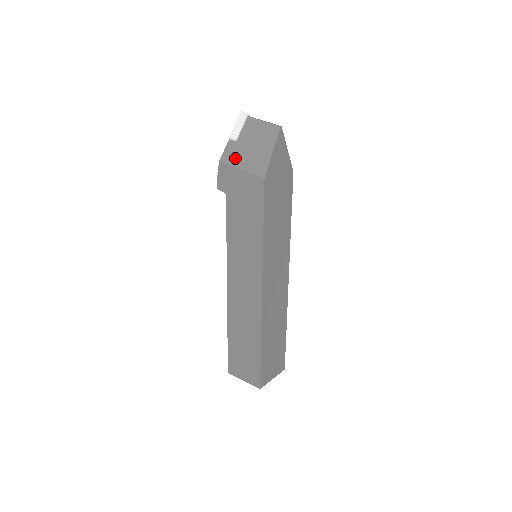
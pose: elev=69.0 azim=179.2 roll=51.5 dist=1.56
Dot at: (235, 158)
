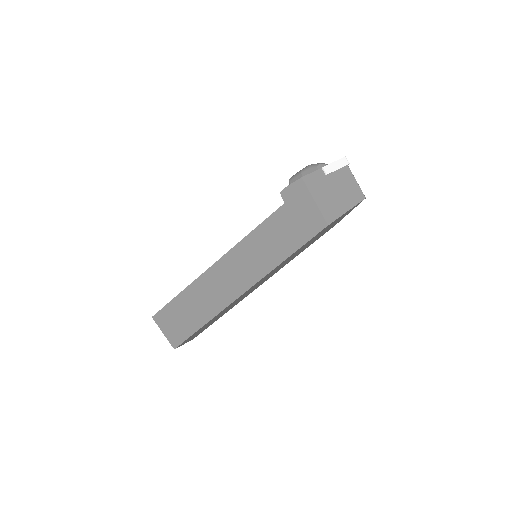
Dot at: (316, 188)
